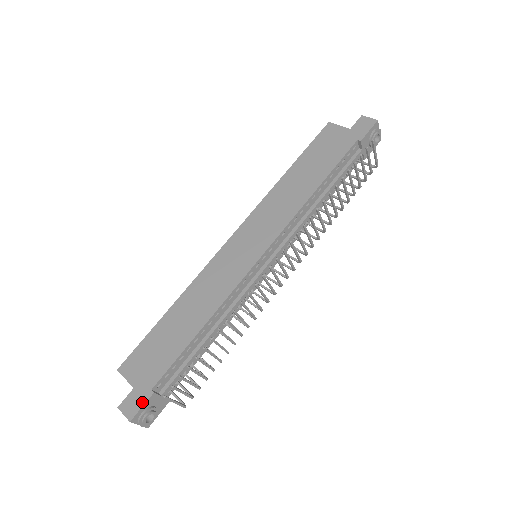
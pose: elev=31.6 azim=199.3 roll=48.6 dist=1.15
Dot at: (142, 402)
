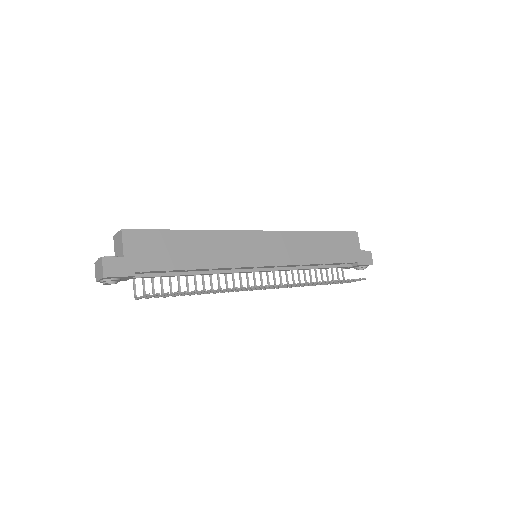
Dot at: (123, 273)
